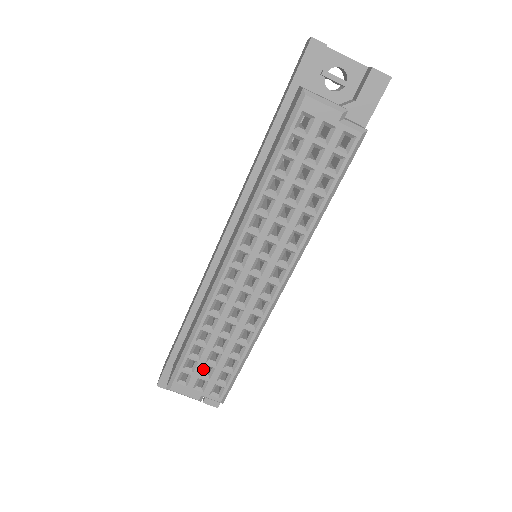
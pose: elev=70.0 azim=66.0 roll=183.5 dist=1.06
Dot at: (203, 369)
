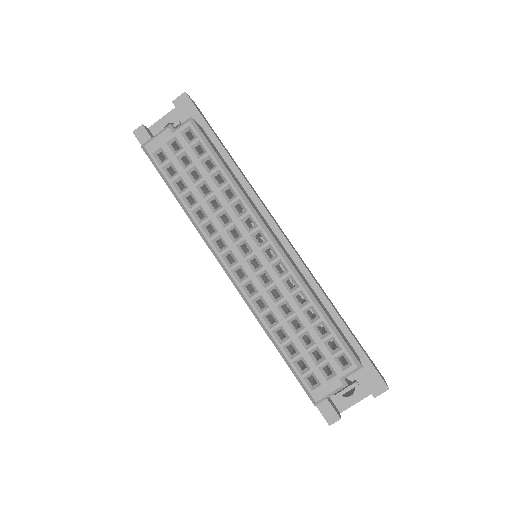
Dot at: (313, 358)
